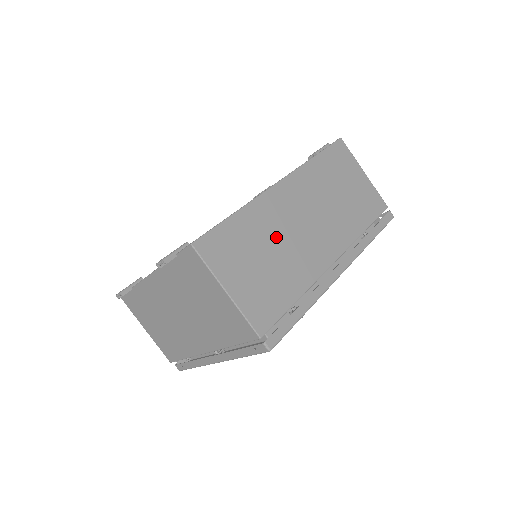
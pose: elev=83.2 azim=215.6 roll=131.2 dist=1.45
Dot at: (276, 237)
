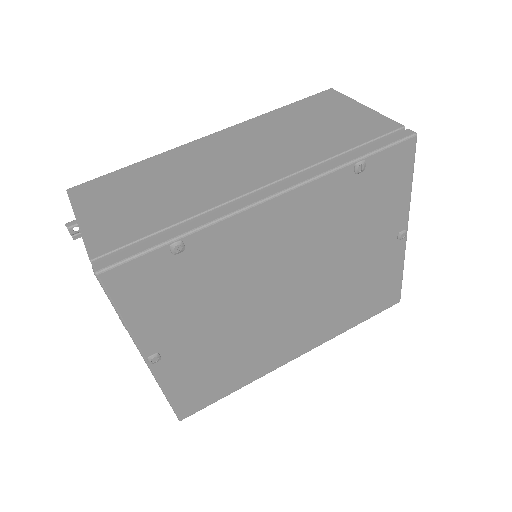
Dot at: (176, 175)
